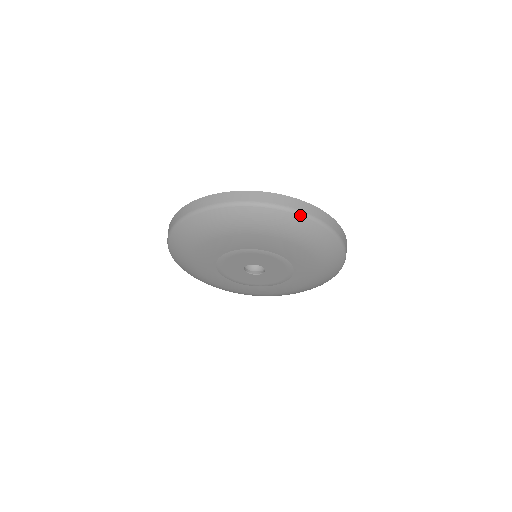
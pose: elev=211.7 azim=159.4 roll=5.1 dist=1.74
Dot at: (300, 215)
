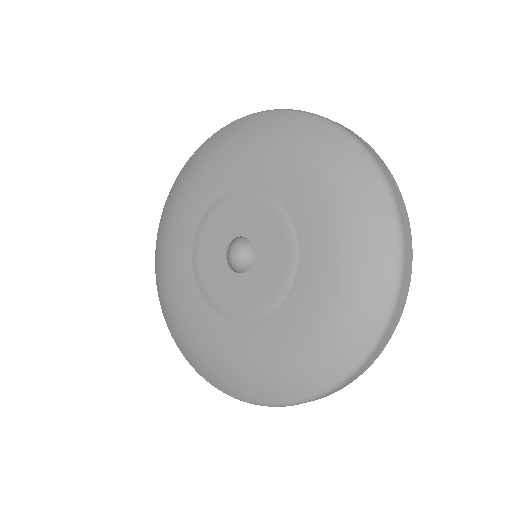
Dot at: (385, 186)
